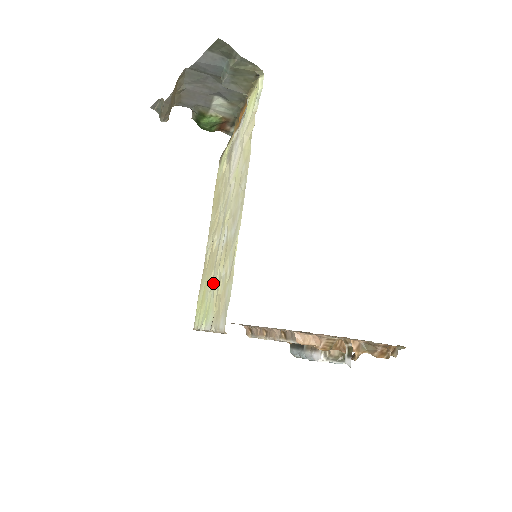
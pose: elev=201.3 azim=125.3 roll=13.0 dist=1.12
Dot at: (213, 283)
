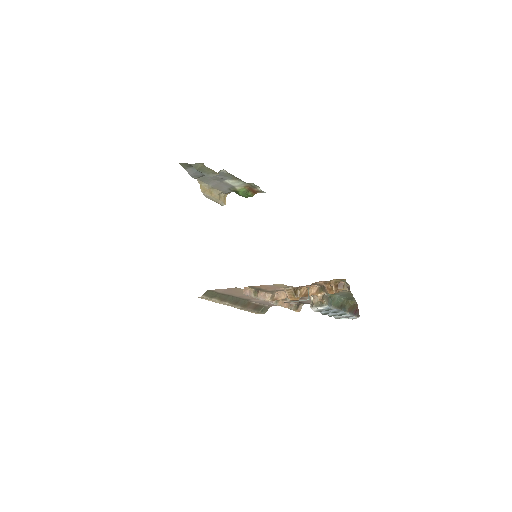
Dot at: occluded
